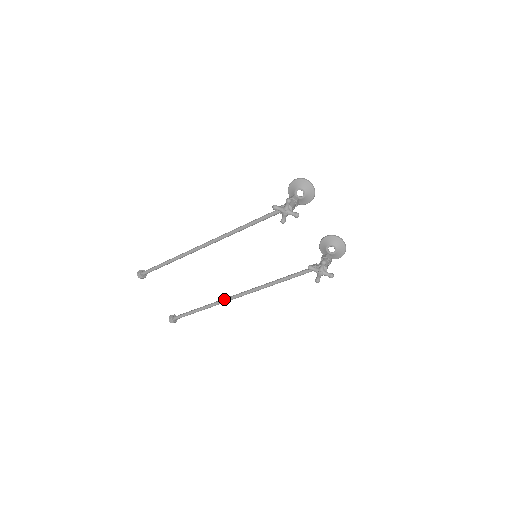
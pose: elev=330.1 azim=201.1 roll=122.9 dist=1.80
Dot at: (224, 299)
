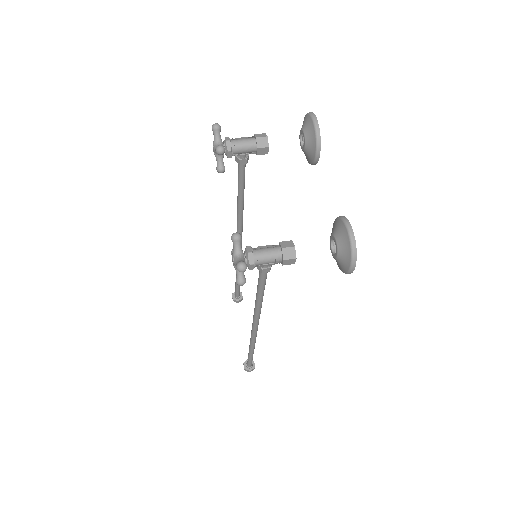
Dot at: occluded
